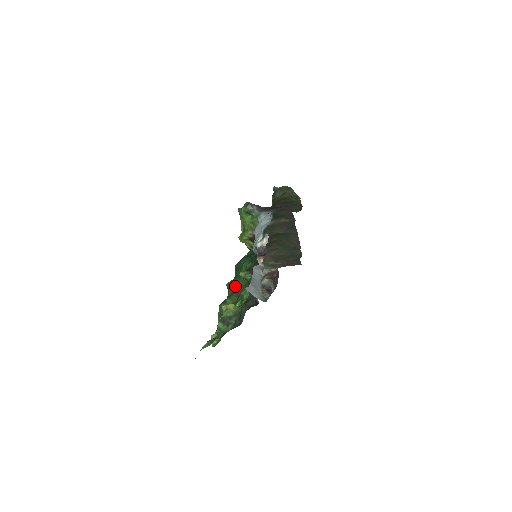
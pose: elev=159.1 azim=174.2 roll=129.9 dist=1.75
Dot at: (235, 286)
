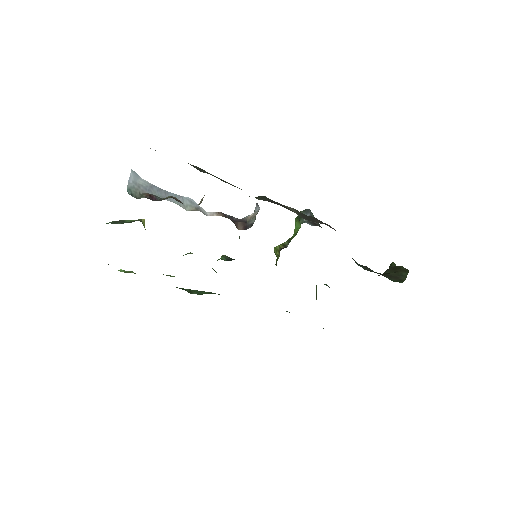
Dot at: occluded
